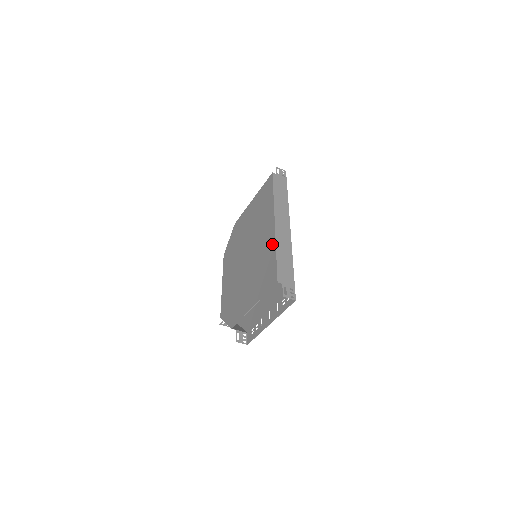
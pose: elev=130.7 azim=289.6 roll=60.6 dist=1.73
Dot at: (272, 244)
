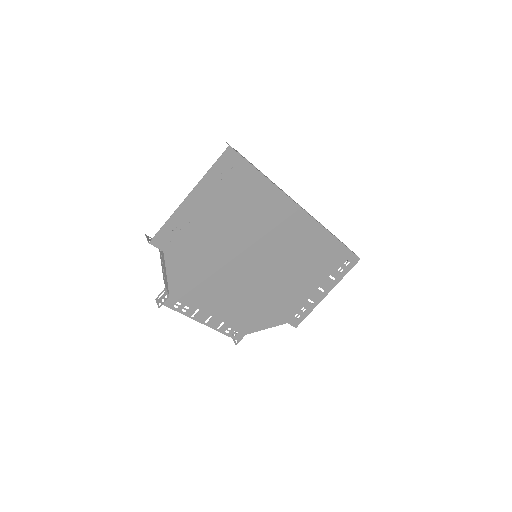
Dot at: occluded
